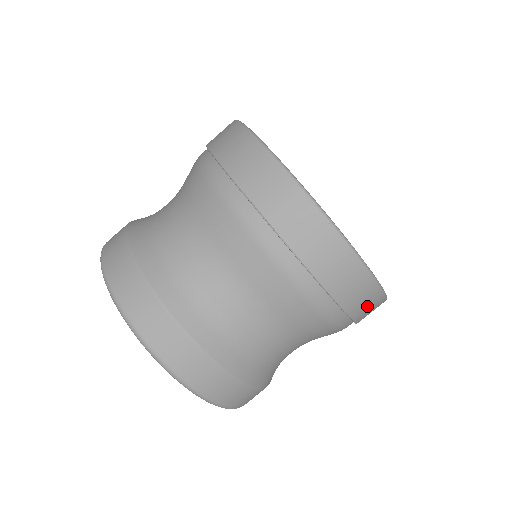
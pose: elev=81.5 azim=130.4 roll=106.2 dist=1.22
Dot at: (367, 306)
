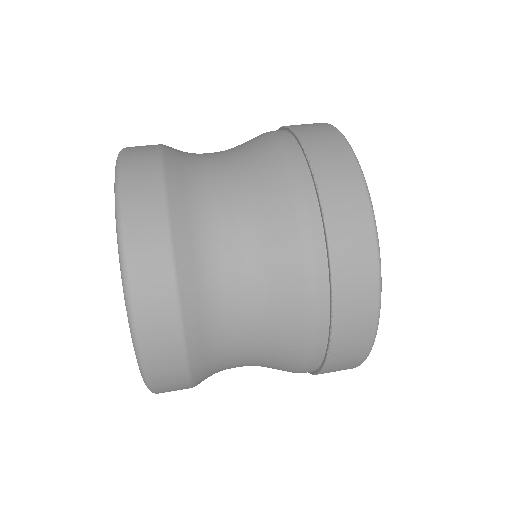
Dot at: (354, 333)
